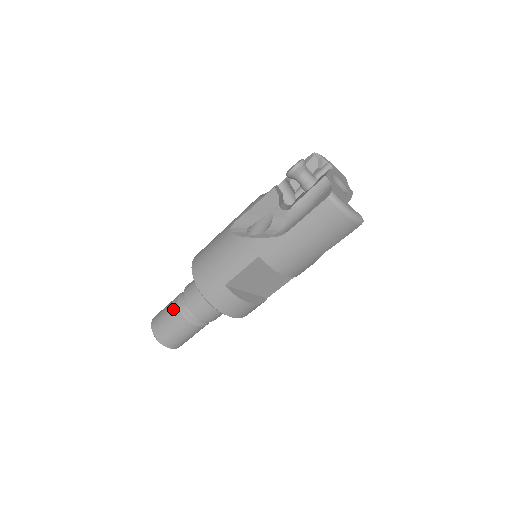
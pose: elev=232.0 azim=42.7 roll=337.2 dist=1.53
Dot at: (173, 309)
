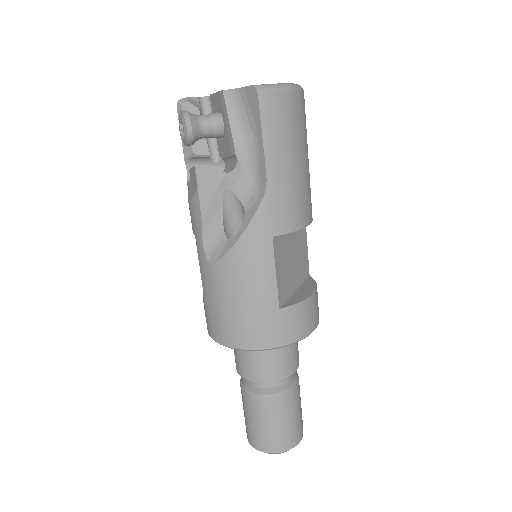
Dot at: (258, 407)
